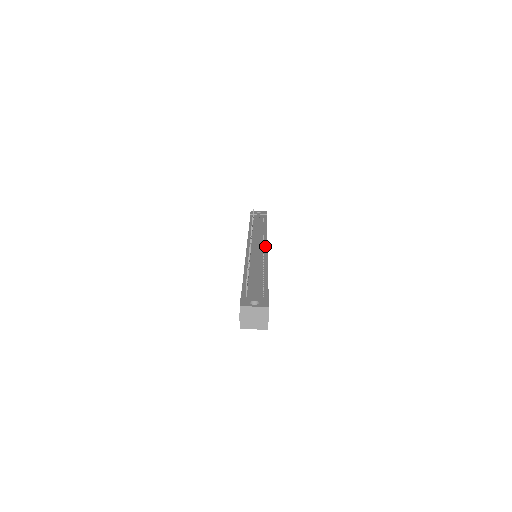
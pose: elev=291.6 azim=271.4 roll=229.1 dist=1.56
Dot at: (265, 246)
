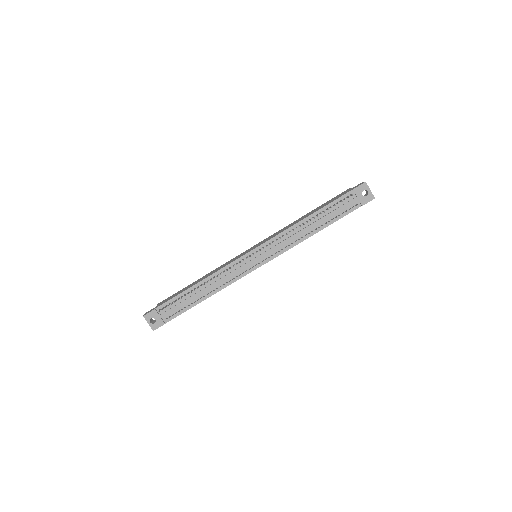
Dot at: (259, 265)
